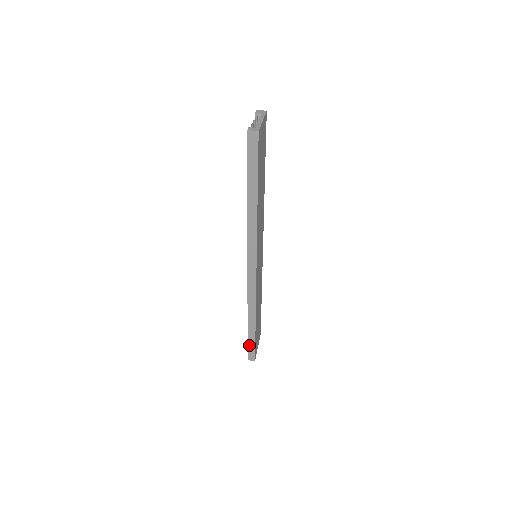
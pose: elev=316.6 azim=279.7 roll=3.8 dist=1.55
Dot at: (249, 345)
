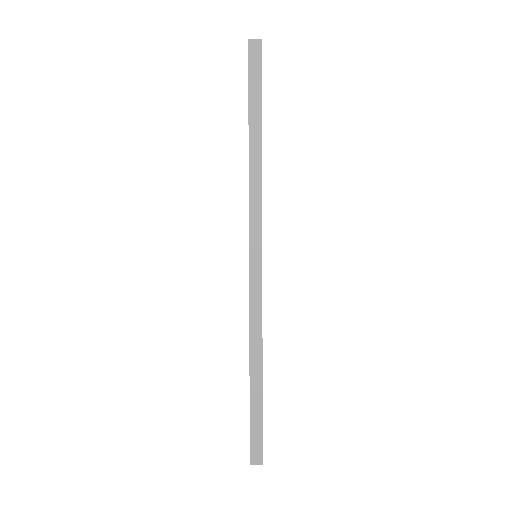
Dot at: (252, 426)
